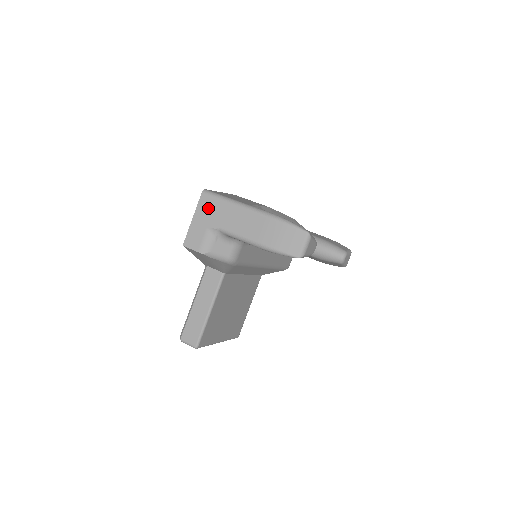
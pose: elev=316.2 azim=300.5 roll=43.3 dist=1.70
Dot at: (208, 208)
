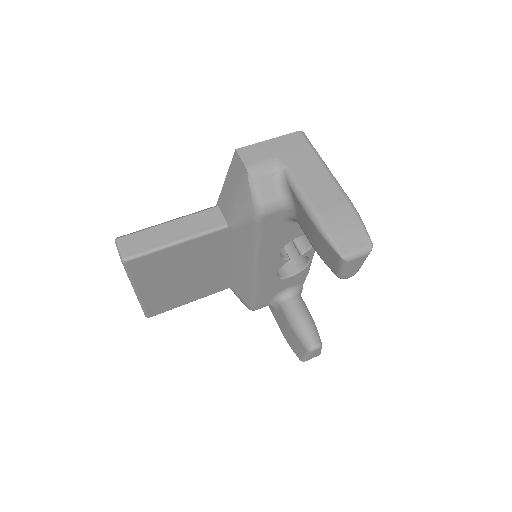
Dot at: (294, 145)
